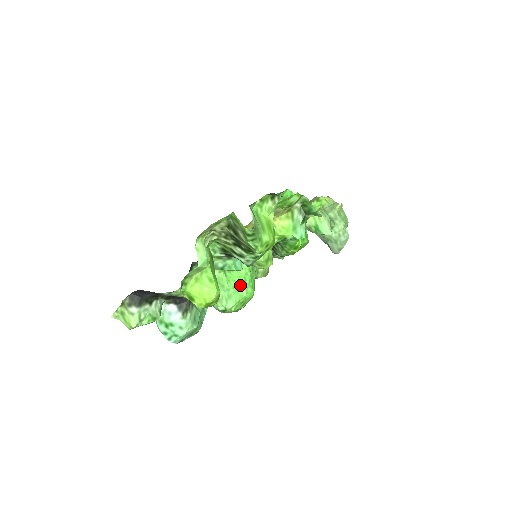
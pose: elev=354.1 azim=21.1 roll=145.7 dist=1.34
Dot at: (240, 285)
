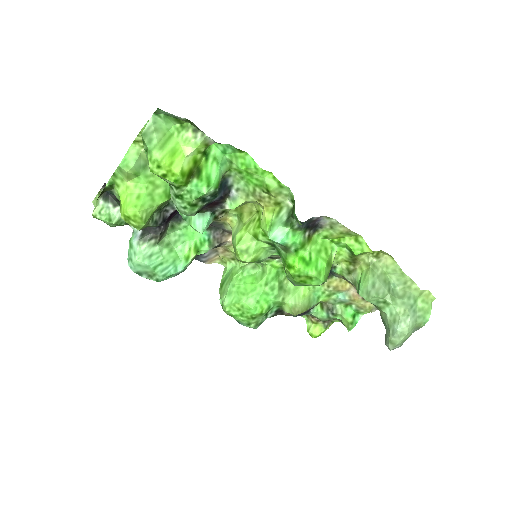
Dot at: (246, 290)
